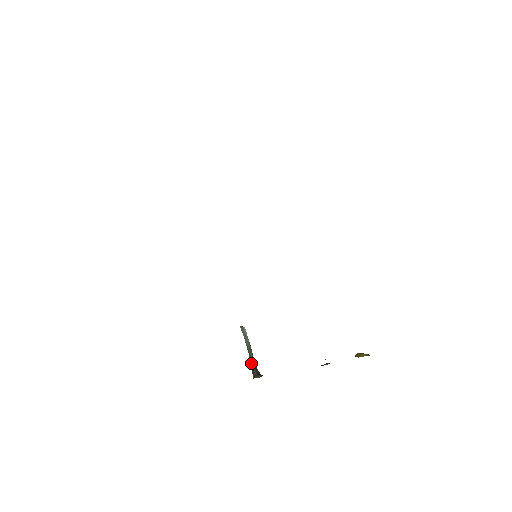
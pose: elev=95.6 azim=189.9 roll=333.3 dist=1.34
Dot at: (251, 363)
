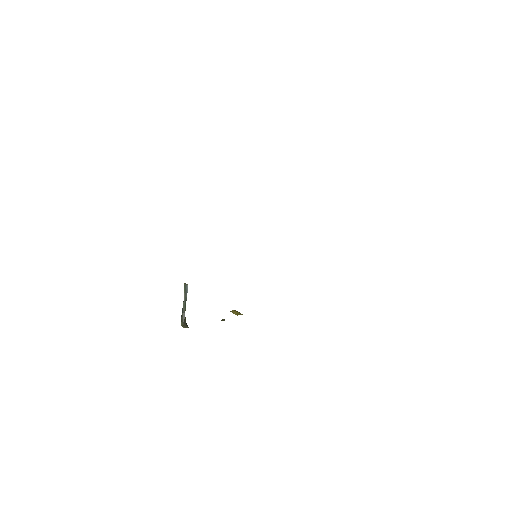
Dot at: (183, 314)
